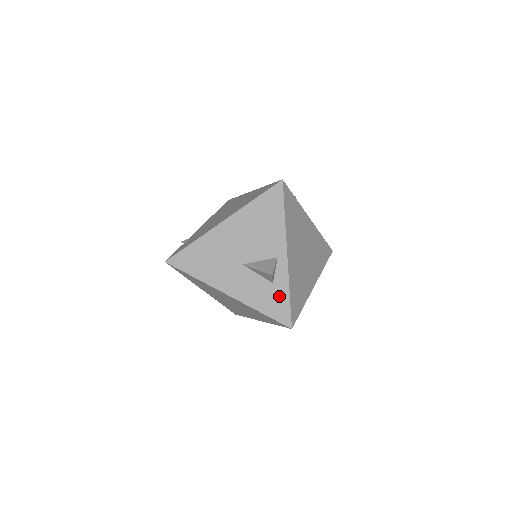
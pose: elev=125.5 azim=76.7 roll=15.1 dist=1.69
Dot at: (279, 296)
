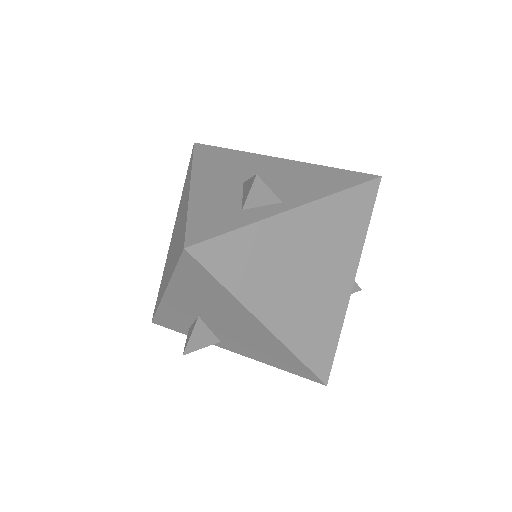
Dot at: (228, 220)
